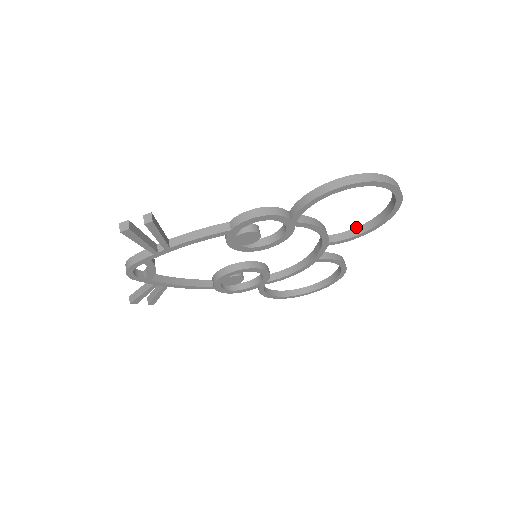
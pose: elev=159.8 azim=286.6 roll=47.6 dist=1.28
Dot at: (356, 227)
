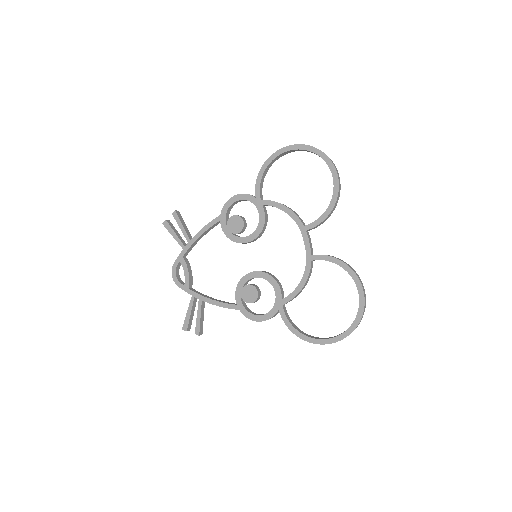
Dot at: occluded
